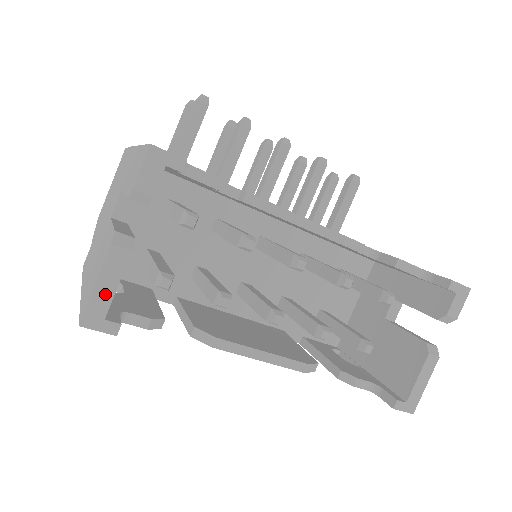
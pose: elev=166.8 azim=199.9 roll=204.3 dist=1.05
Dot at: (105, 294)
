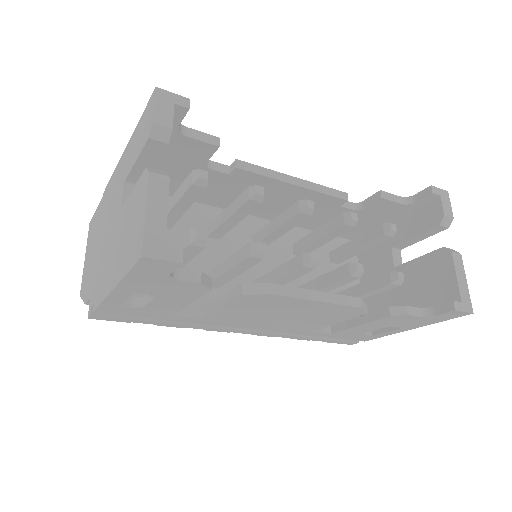
Dot at: (158, 220)
